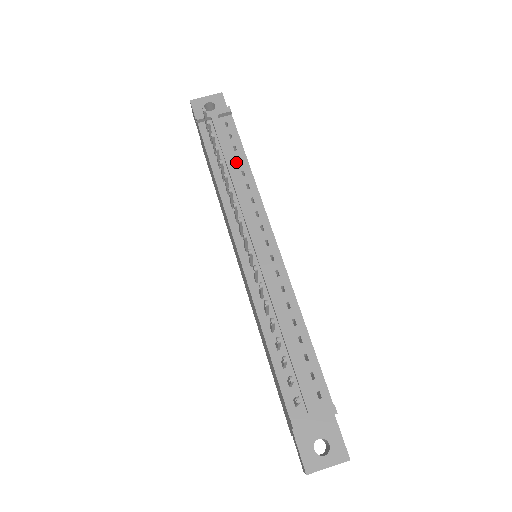
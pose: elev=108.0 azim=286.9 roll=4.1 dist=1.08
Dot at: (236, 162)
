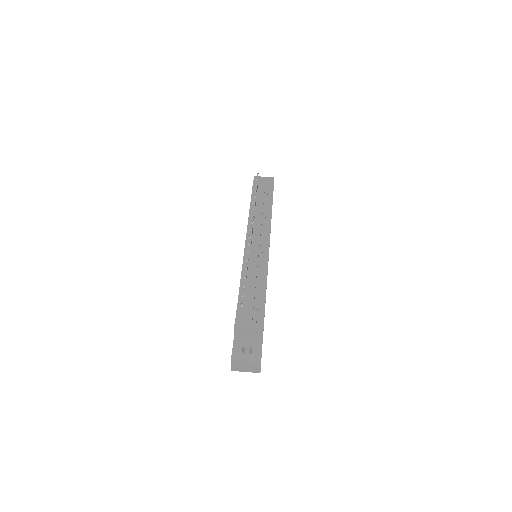
Dot at: (265, 206)
